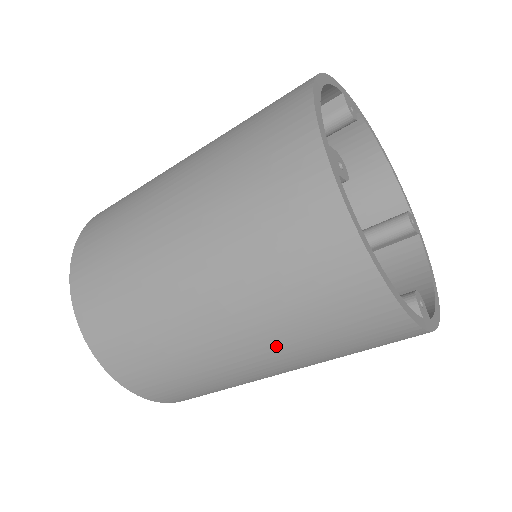
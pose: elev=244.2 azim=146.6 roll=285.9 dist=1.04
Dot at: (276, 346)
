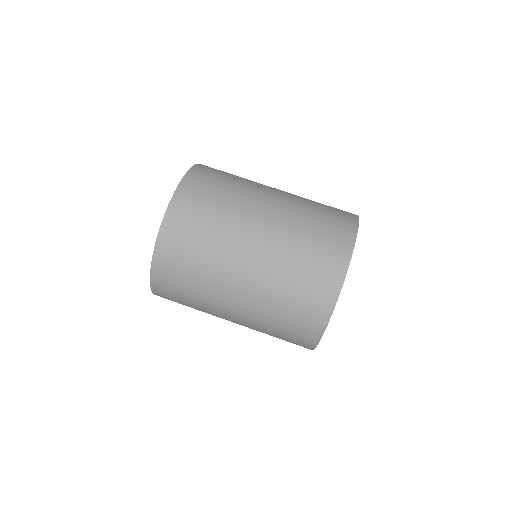
Dot at: (262, 294)
